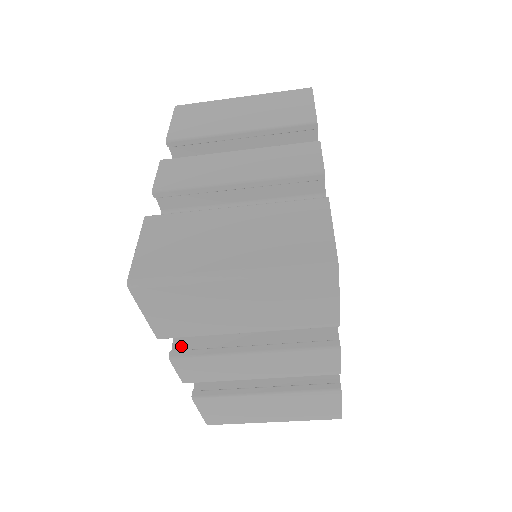
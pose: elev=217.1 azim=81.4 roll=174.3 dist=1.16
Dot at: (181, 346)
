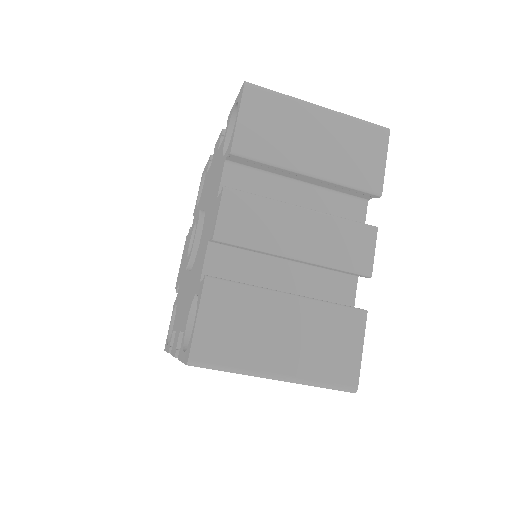
Dot at: occluded
